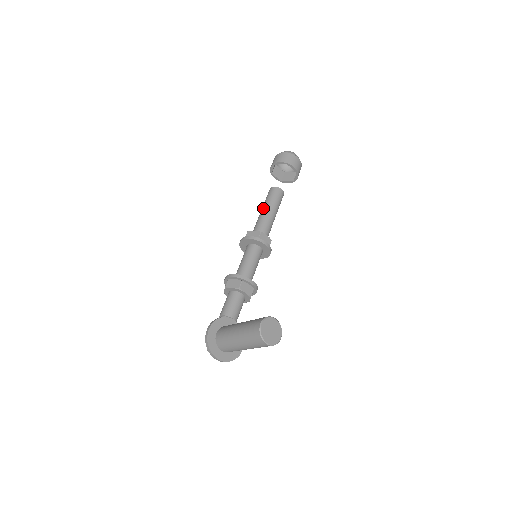
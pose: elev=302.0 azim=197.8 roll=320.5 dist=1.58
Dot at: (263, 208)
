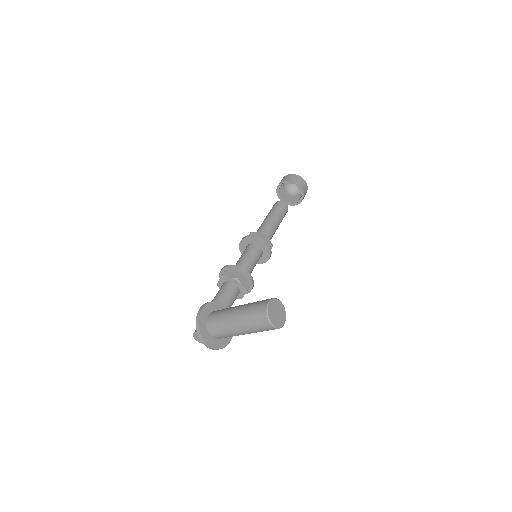
Dot at: (268, 216)
